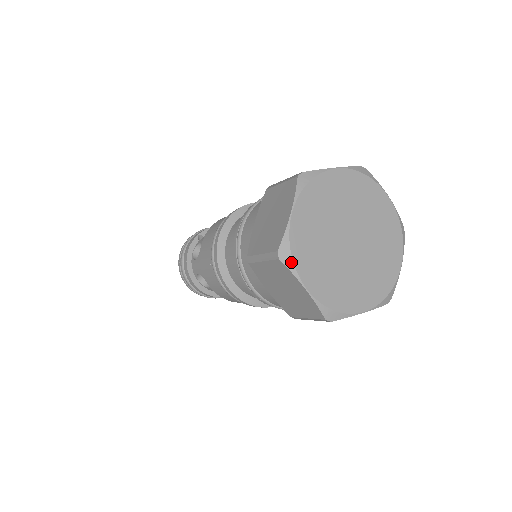
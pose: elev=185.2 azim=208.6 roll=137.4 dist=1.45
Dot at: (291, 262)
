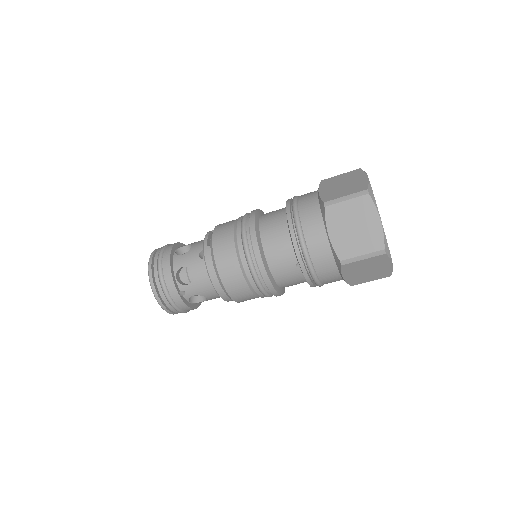
Dot at: (365, 172)
